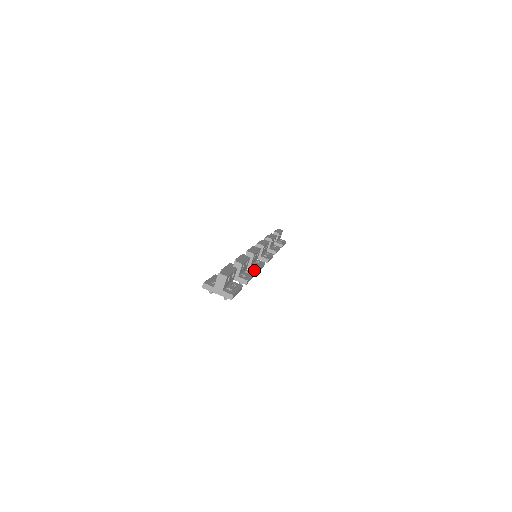
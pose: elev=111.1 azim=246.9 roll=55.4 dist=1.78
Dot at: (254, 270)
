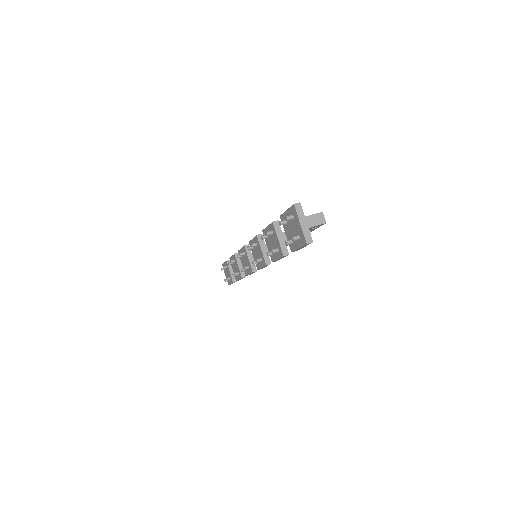
Dot at: (266, 260)
